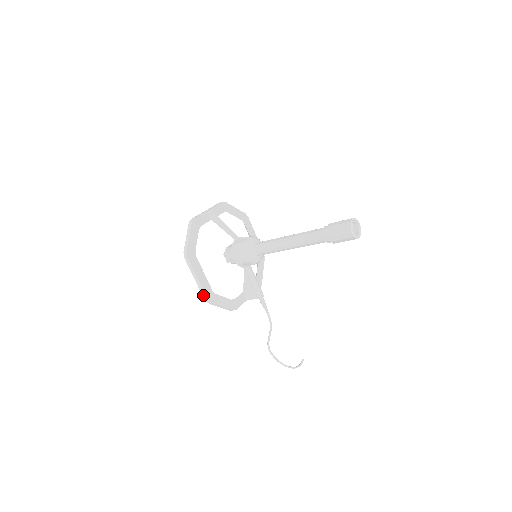
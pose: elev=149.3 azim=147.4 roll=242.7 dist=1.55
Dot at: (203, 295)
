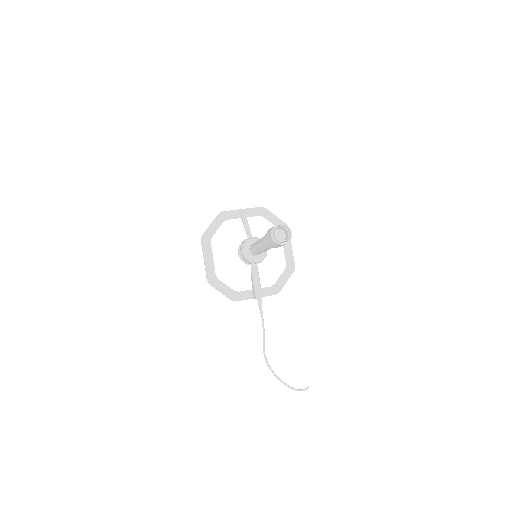
Dot at: (206, 275)
